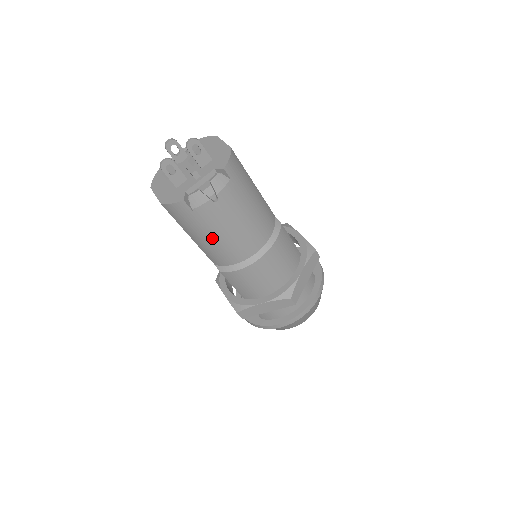
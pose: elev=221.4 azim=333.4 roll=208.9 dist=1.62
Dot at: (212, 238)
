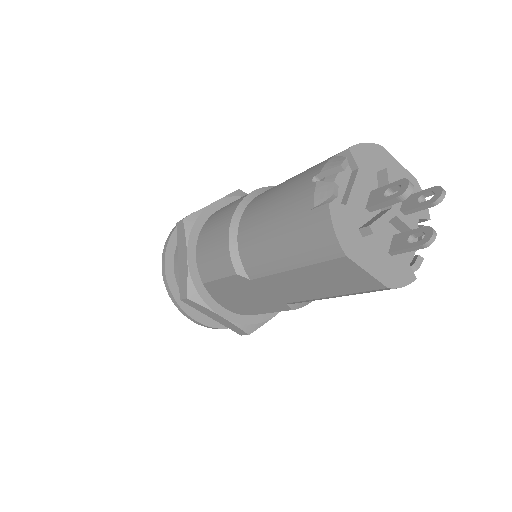
Dot at: occluded
